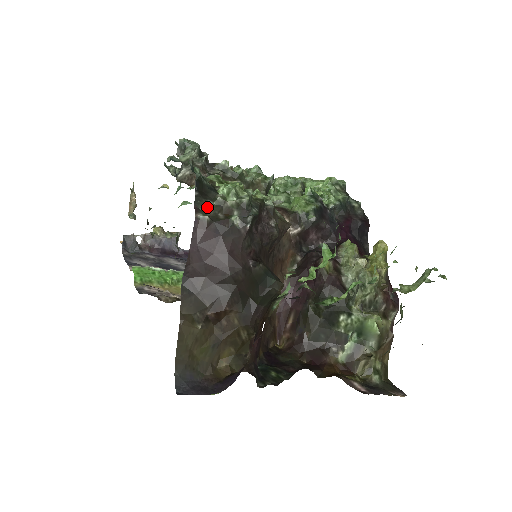
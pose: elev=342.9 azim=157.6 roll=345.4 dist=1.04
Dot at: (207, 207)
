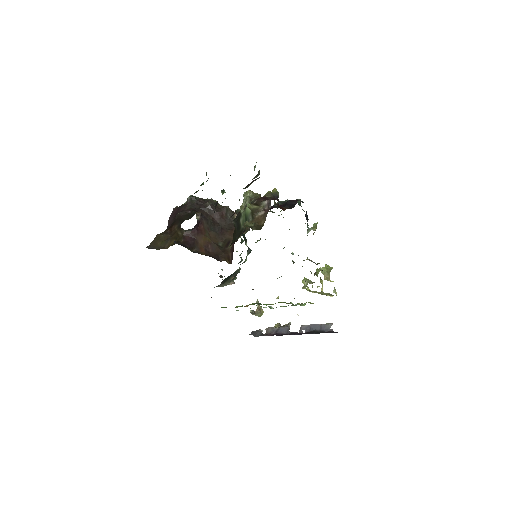
Dot at: occluded
